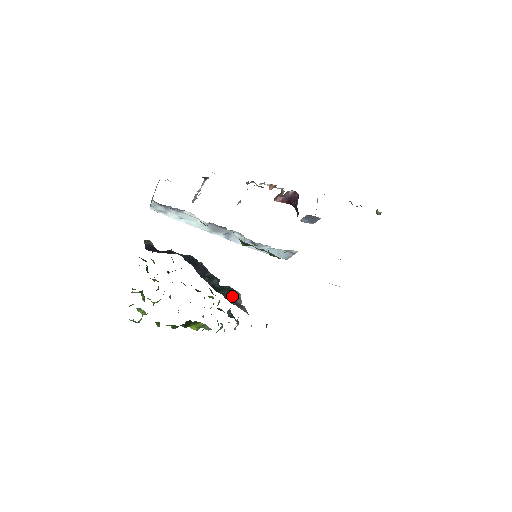
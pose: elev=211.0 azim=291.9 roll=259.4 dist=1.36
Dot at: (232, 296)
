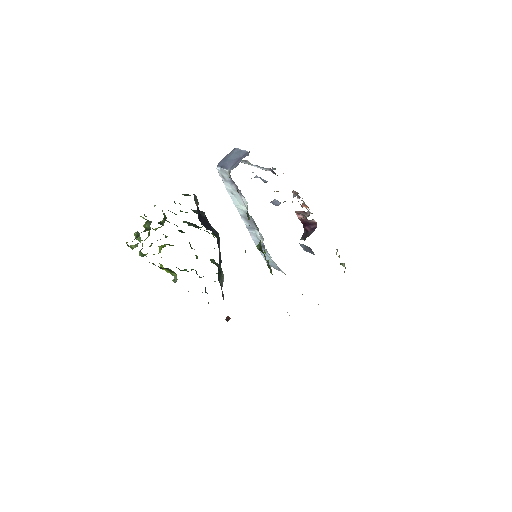
Dot at: (221, 282)
